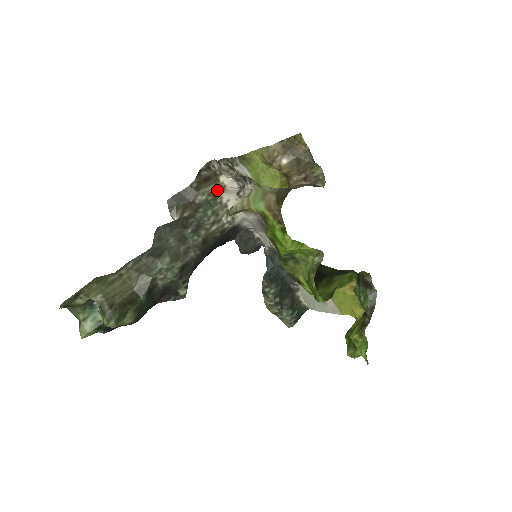
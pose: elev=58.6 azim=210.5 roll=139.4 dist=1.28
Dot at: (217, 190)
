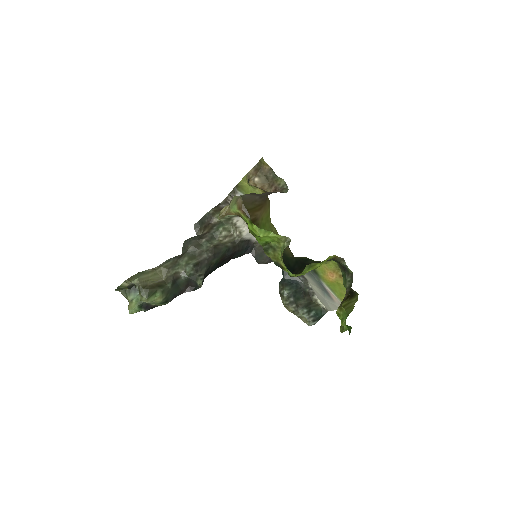
Dot at: (232, 216)
